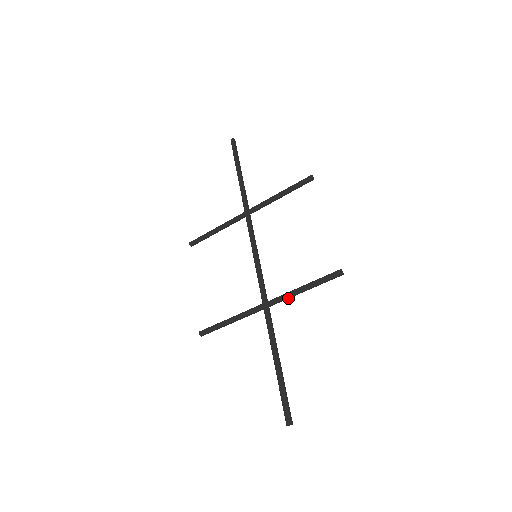
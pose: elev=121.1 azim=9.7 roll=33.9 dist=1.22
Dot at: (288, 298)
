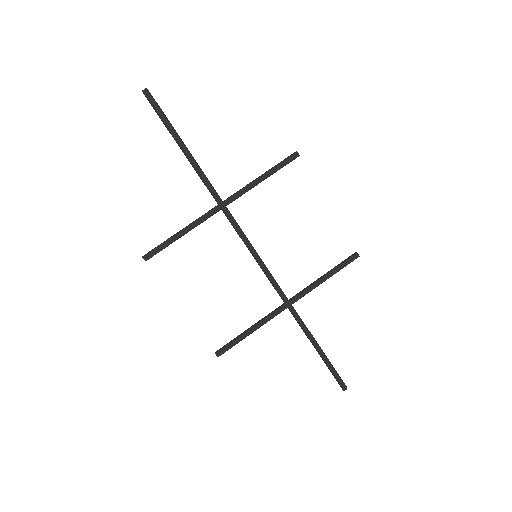
Dot at: (310, 290)
